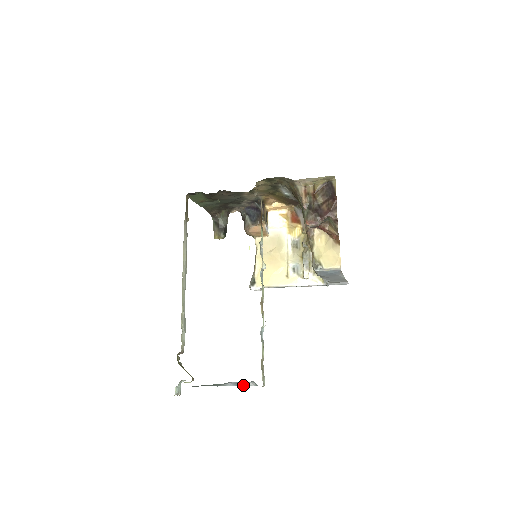
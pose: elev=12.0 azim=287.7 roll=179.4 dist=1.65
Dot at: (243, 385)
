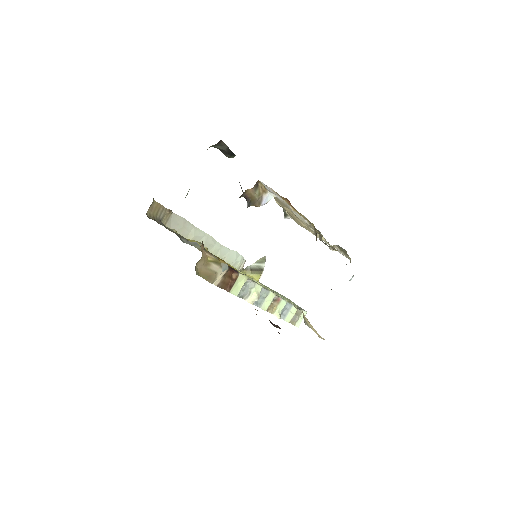
Dot at: occluded
